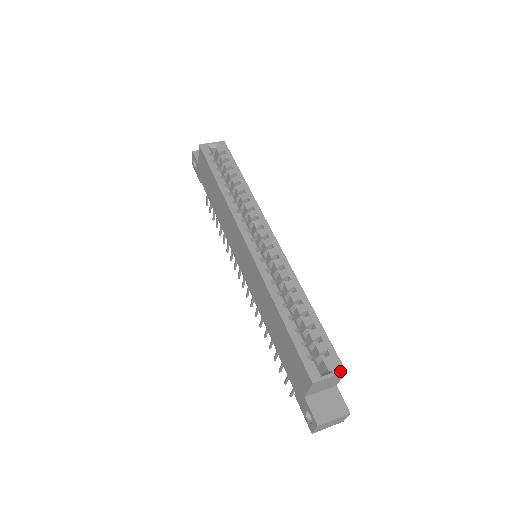
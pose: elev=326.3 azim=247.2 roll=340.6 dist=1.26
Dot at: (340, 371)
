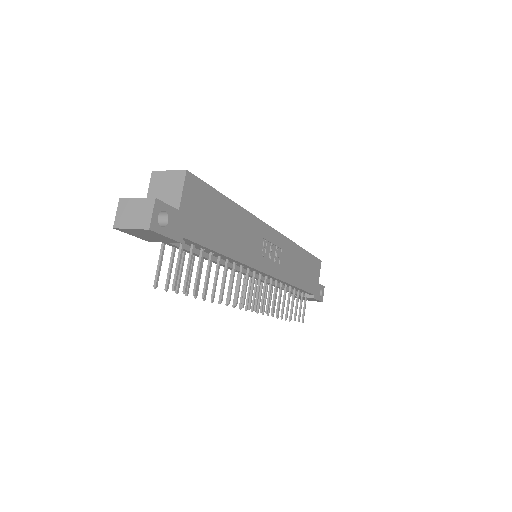
Dot at: (183, 171)
